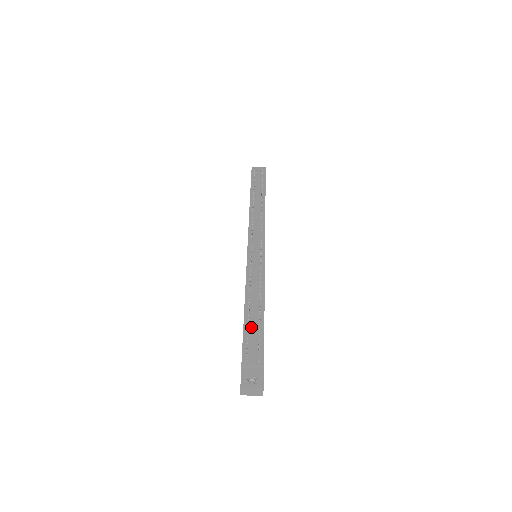
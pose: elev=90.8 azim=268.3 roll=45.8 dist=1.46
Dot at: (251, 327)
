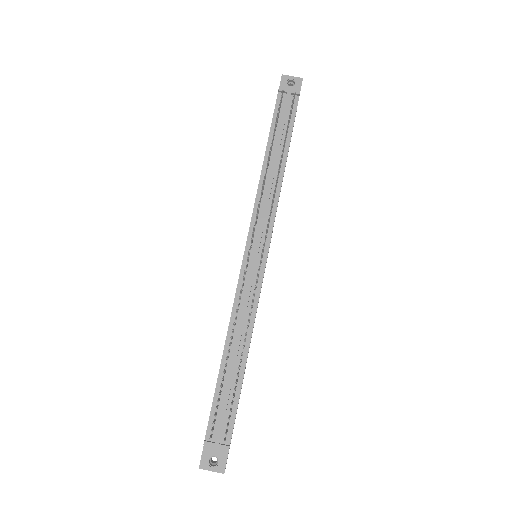
Dot at: (225, 388)
